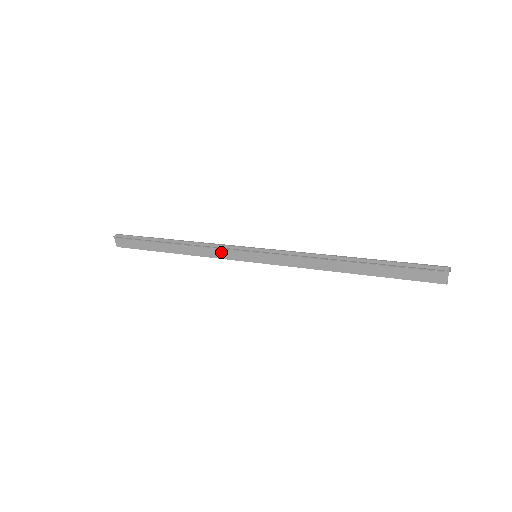
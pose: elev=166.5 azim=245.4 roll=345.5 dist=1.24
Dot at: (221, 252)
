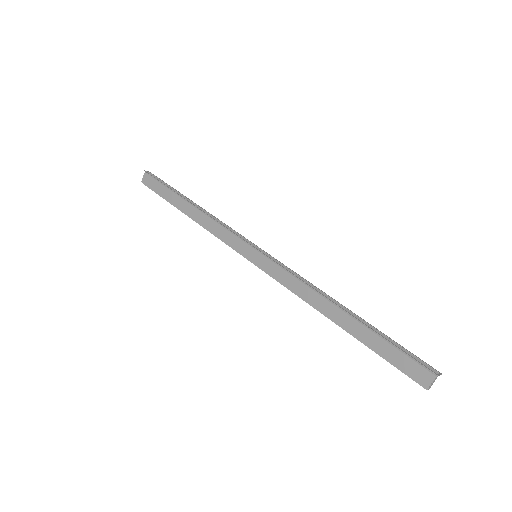
Dot at: (227, 234)
